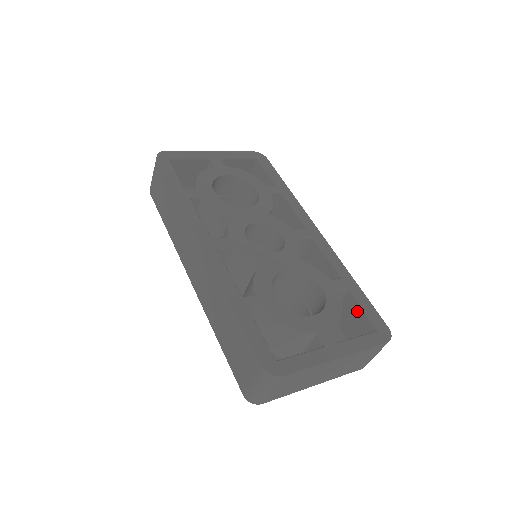
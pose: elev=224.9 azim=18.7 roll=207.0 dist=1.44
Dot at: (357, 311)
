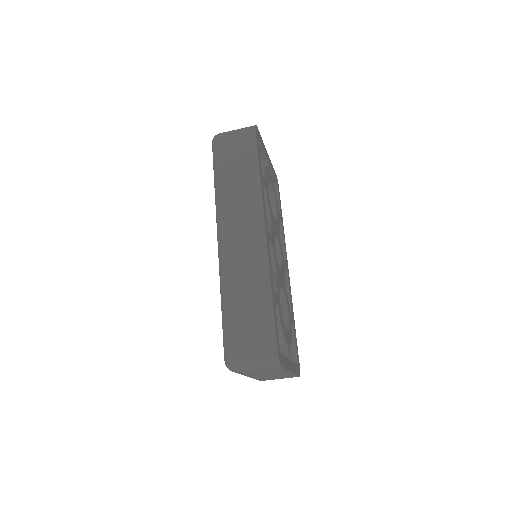
Dot at: occluded
